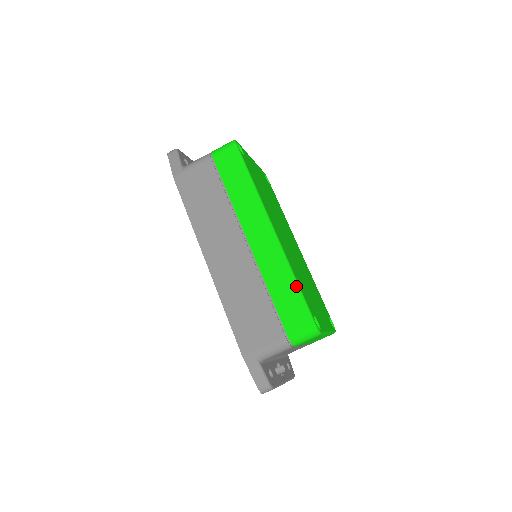
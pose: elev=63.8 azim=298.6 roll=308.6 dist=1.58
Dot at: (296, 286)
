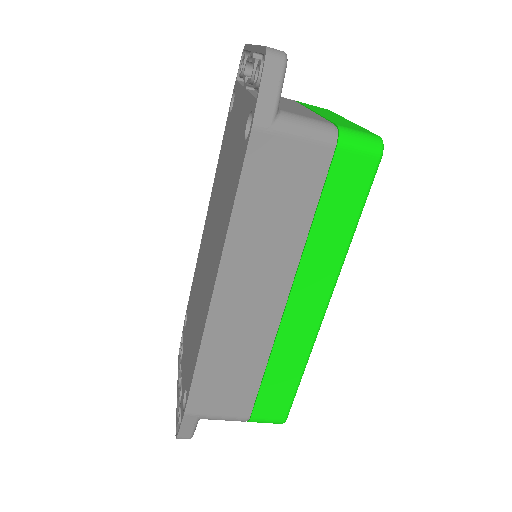
Dot at: (299, 379)
